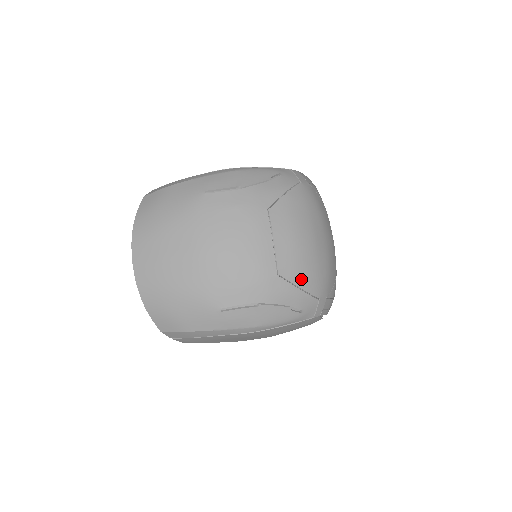
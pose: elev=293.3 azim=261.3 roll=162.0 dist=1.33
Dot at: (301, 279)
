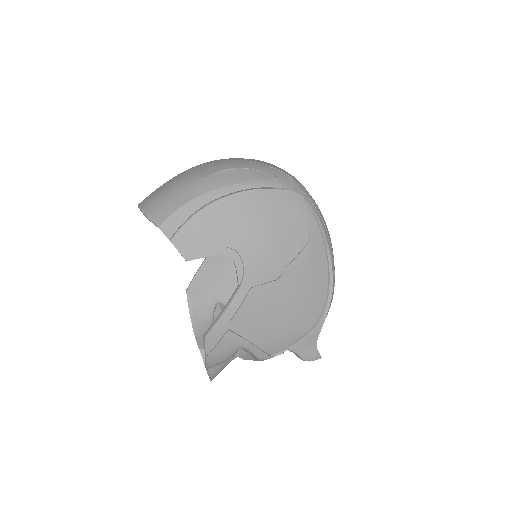
Dot at: (268, 165)
